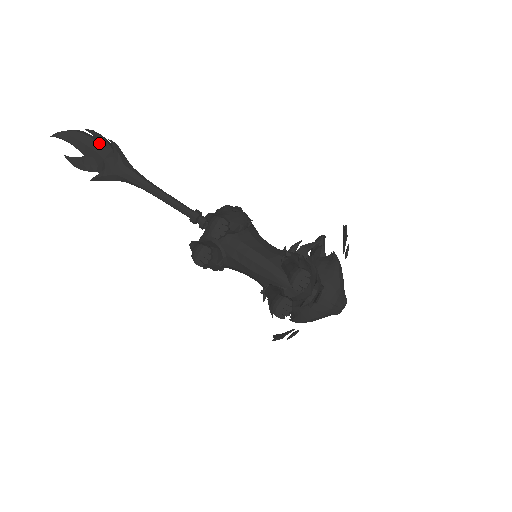
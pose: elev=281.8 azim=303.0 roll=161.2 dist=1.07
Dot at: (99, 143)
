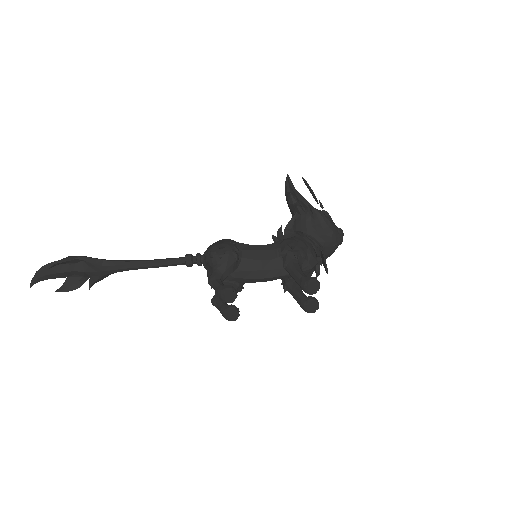
Dot at: (67, 263)
